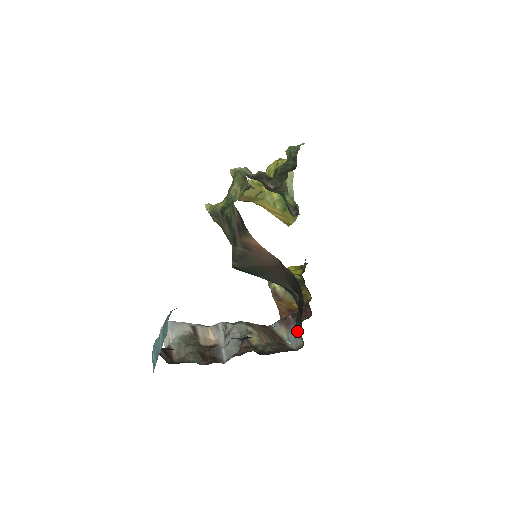
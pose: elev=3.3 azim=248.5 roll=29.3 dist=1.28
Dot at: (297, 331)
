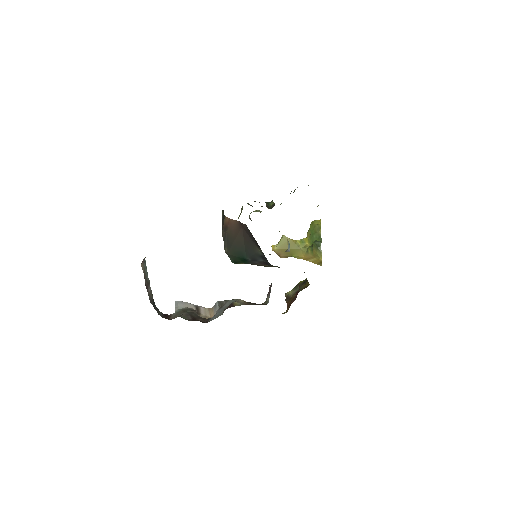
Dot at: occluded
